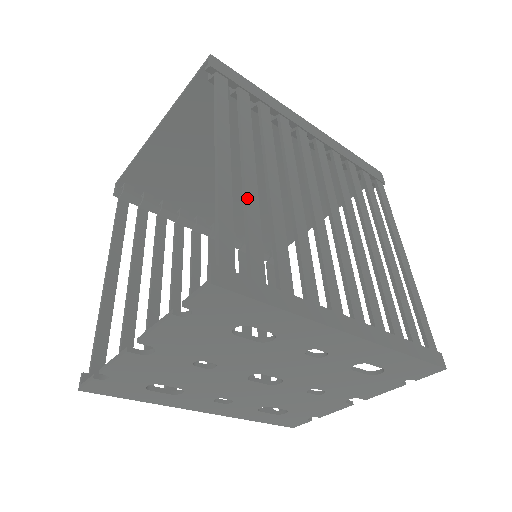
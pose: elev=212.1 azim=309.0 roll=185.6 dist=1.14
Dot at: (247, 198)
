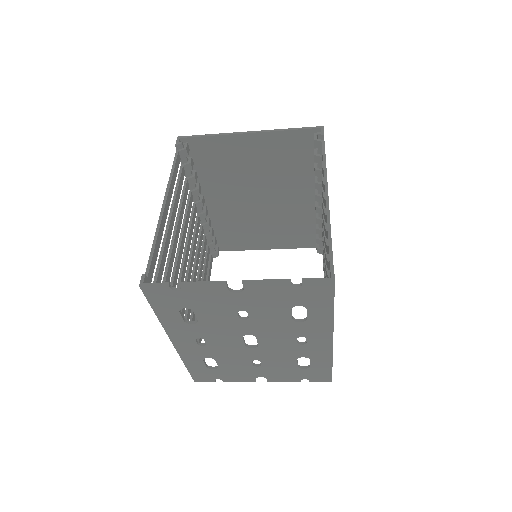
Dot at: occluded
